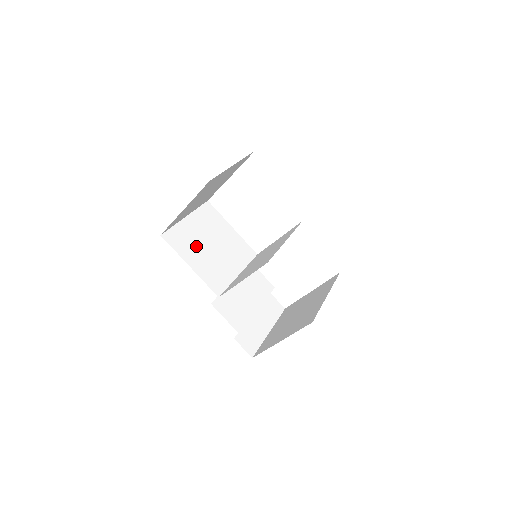
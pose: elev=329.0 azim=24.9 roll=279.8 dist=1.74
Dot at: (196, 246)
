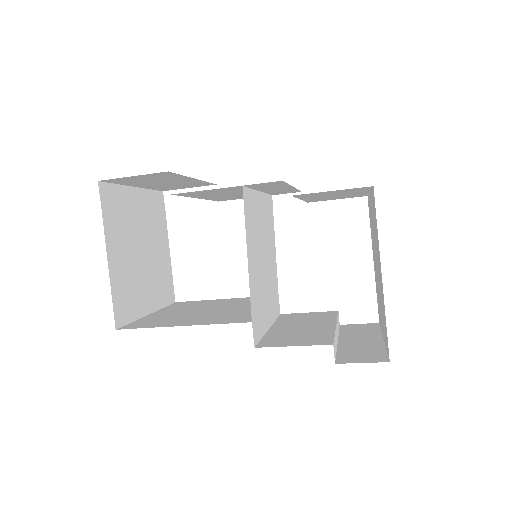
Dot at: (180, 318)
